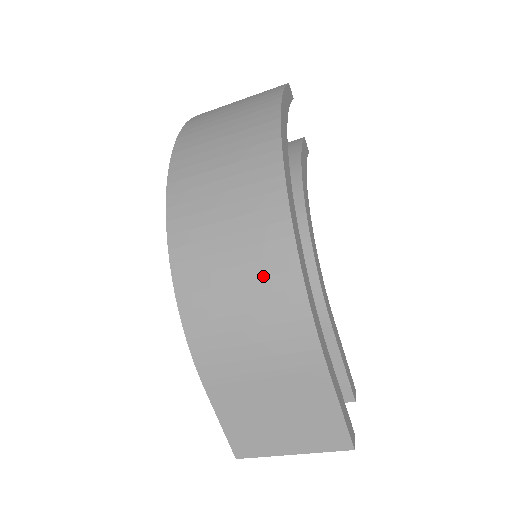
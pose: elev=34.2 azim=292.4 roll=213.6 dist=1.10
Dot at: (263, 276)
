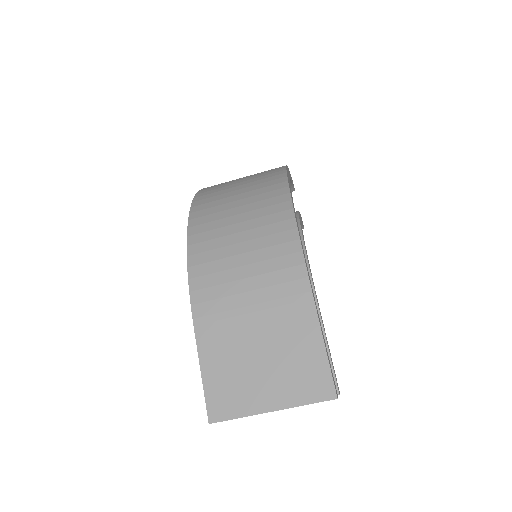
Dot at: (264, 225)
